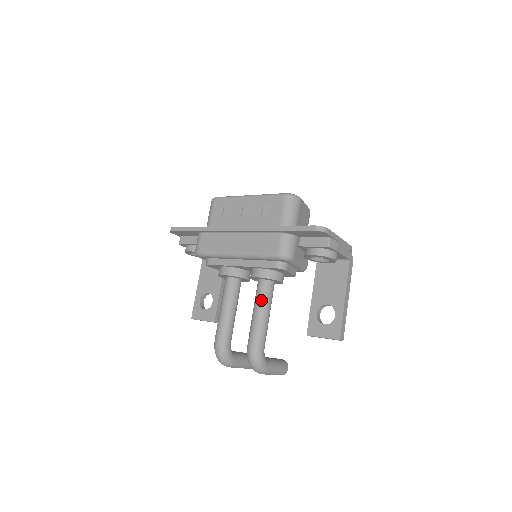
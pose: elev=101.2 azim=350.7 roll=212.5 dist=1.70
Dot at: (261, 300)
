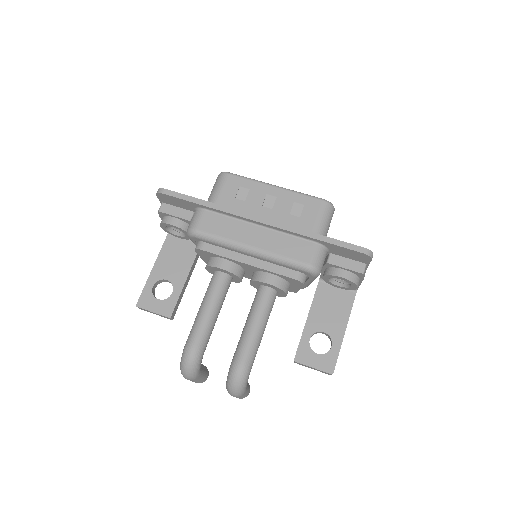
Dot at: (263, 311)
